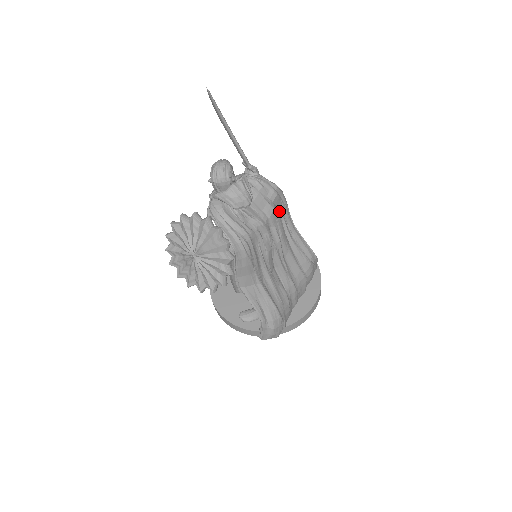
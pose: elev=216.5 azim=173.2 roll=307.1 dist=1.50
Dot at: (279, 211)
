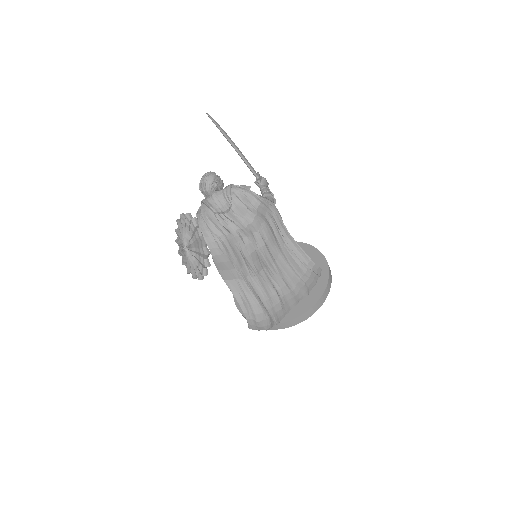
Dot at: (268, 218)
